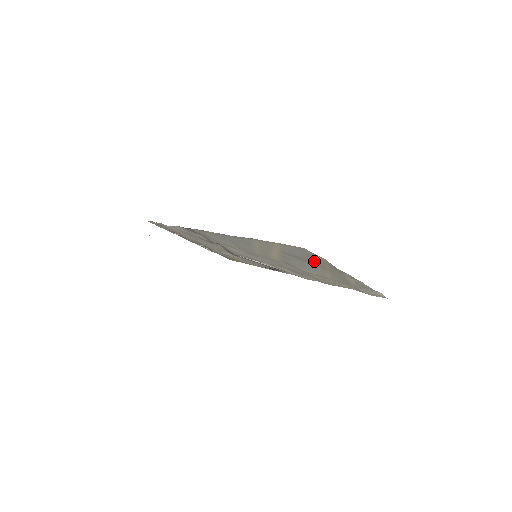
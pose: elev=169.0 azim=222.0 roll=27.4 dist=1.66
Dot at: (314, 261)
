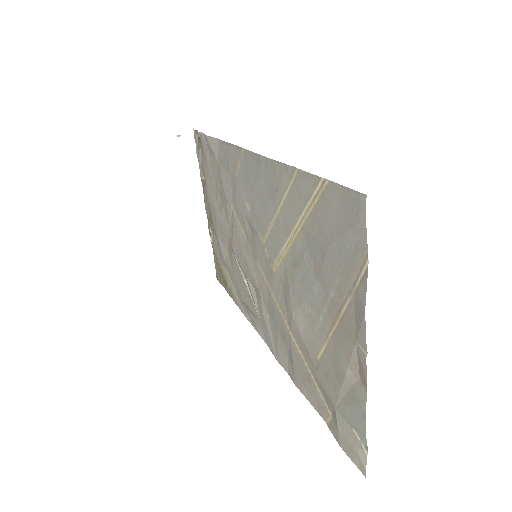
Dot at: (338, 277)
